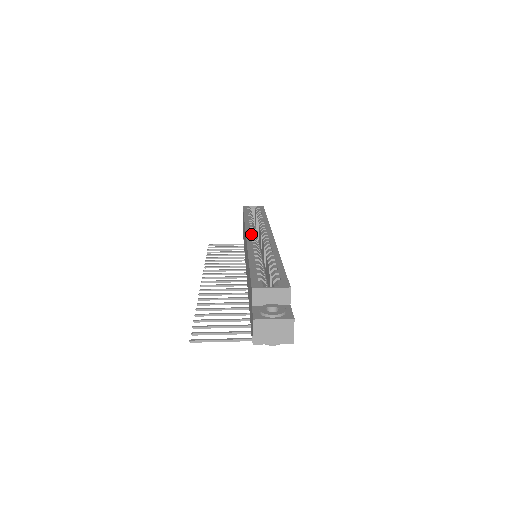
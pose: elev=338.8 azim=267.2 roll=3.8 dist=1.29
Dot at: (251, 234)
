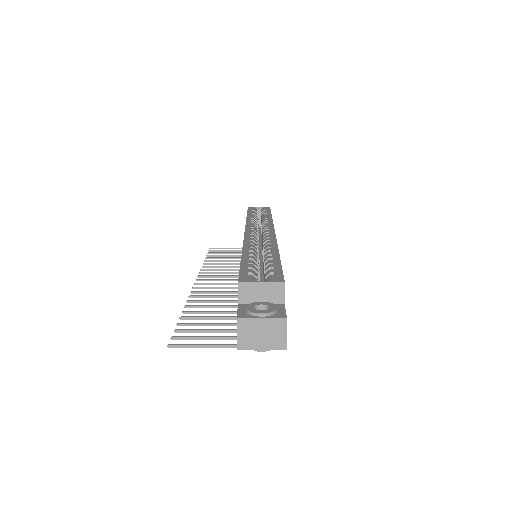
Dot at: (250, 231)
